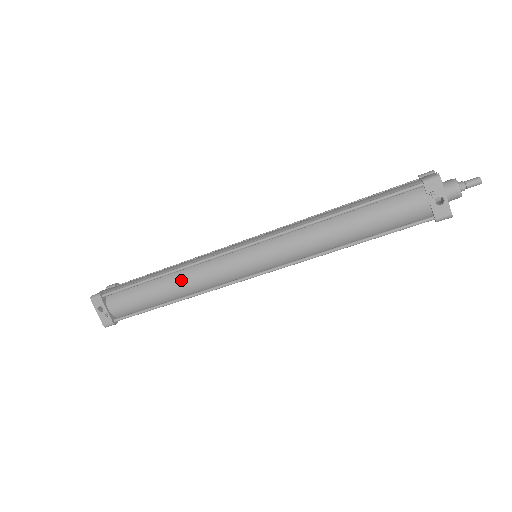
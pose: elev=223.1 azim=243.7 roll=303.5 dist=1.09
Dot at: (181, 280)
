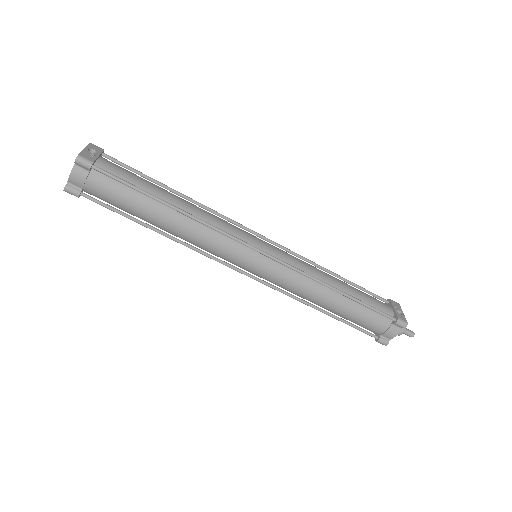
Dot at: (195, 206)
